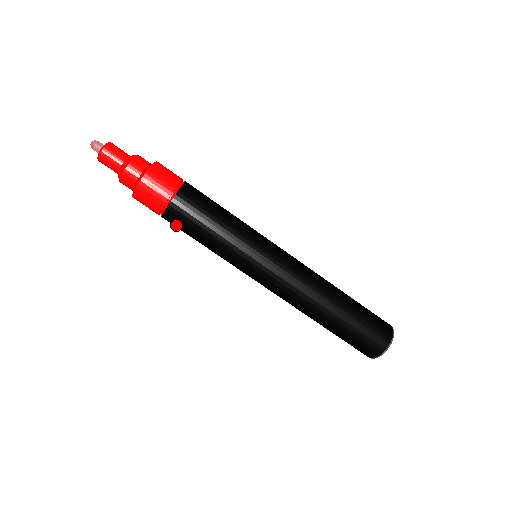
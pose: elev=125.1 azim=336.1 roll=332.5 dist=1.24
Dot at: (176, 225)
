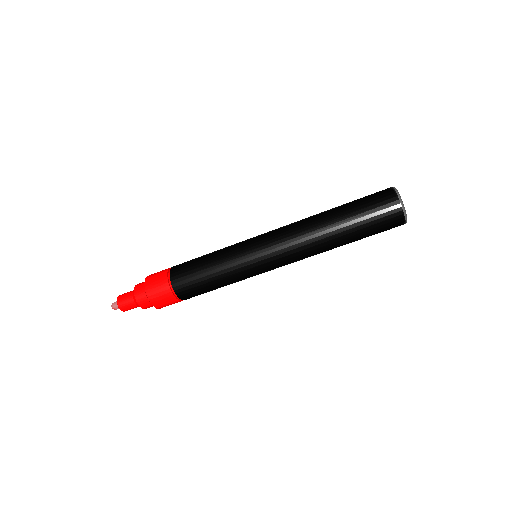
Dot at: occluded
